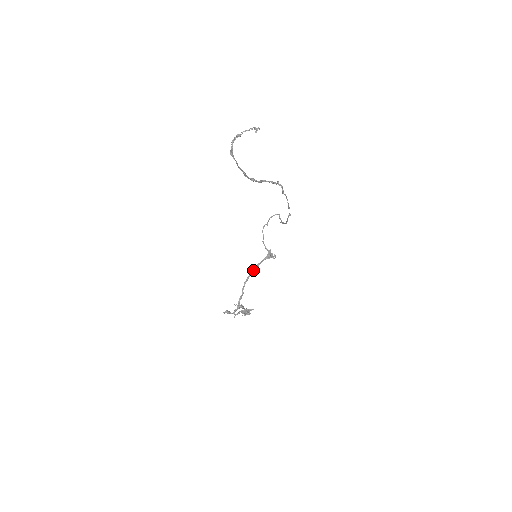
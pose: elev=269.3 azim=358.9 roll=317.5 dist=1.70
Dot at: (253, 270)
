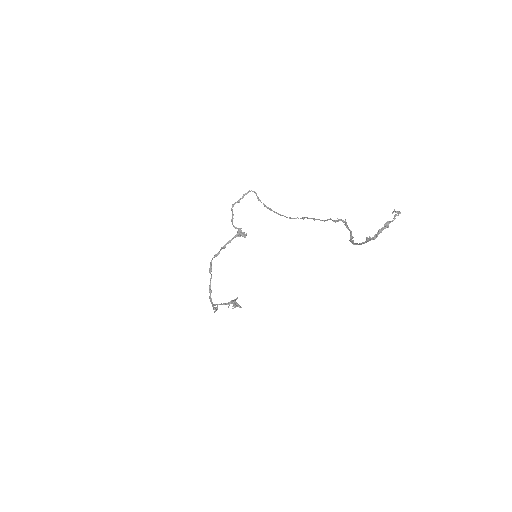
Dot at: (220, 250)
